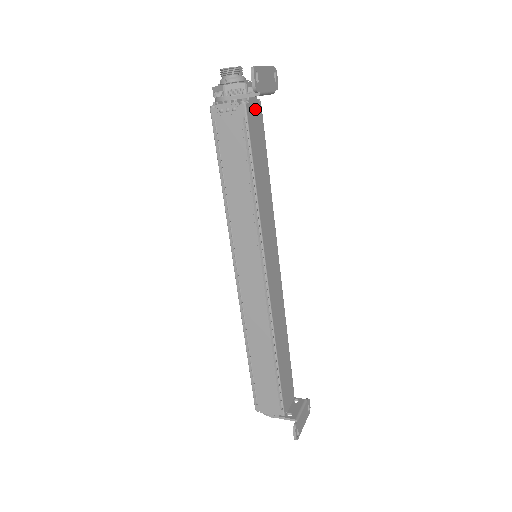
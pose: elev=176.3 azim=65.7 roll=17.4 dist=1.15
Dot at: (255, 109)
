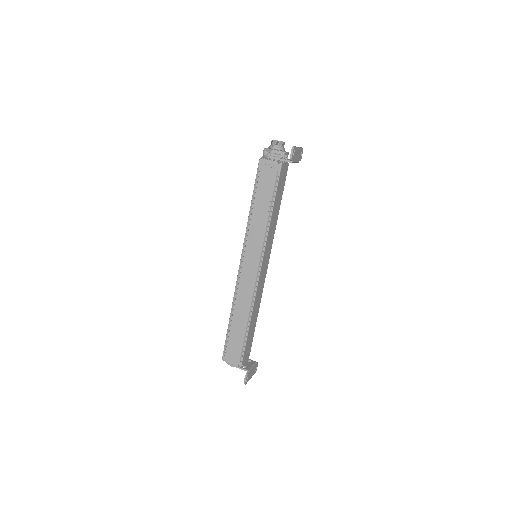
Dot at: (285, 168)
